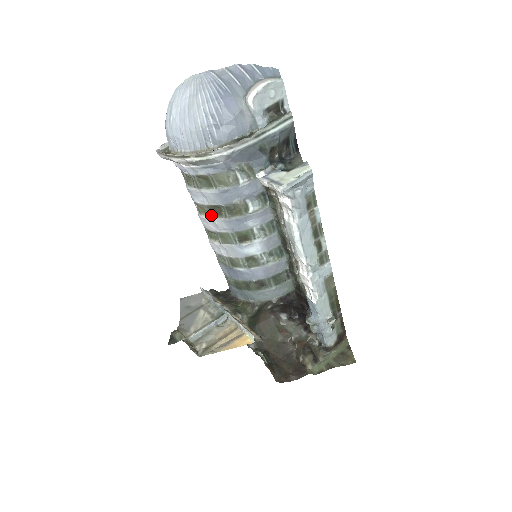
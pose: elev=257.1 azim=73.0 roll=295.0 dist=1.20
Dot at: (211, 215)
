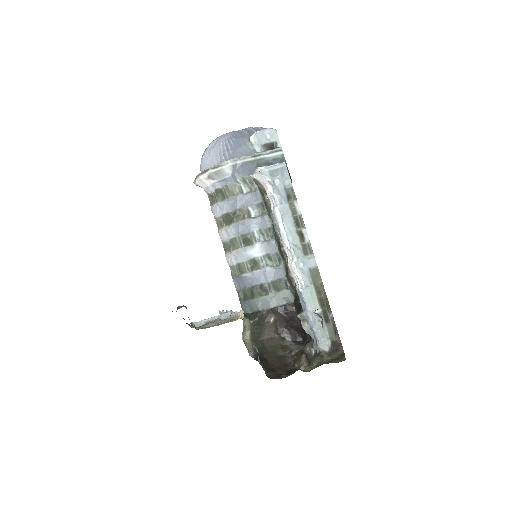
Dot at: (225, 225)
